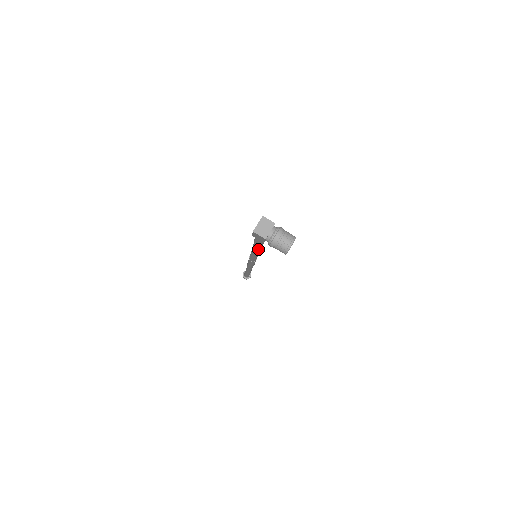
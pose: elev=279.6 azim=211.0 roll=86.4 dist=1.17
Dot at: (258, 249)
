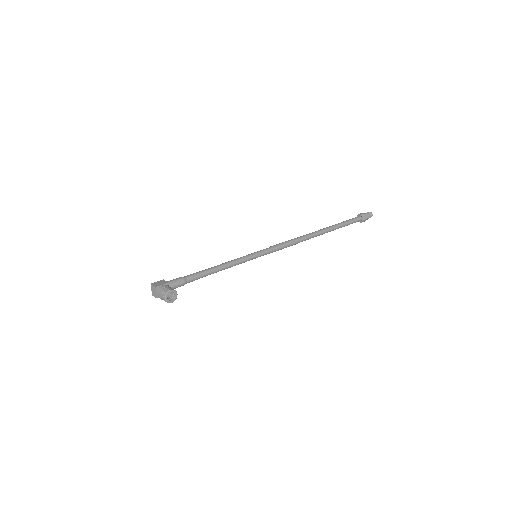
Dot at: (216, 272)
